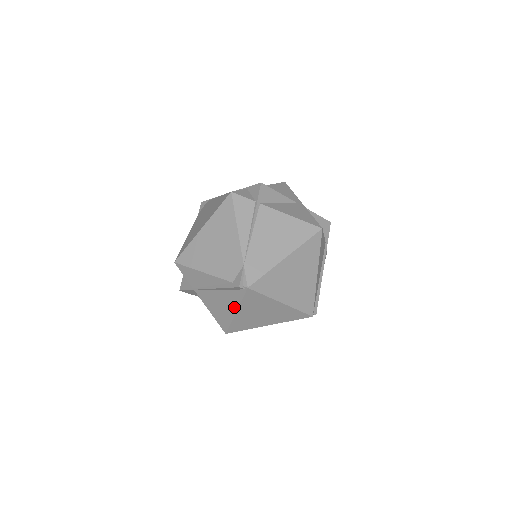
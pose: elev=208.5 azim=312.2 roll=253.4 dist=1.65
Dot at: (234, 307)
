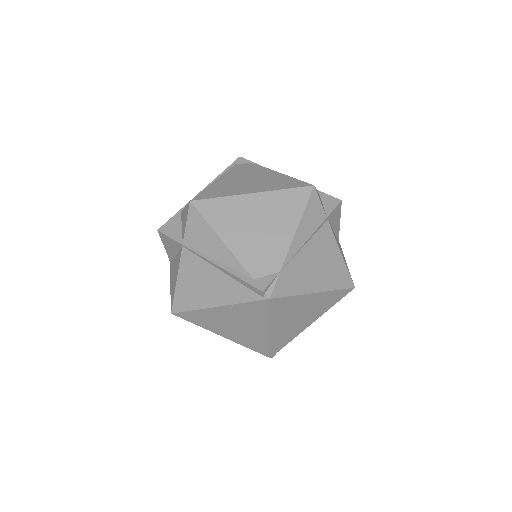
Dot at: (222, 301)
